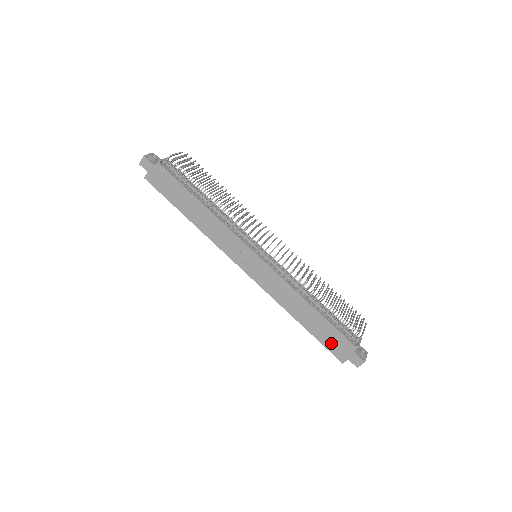
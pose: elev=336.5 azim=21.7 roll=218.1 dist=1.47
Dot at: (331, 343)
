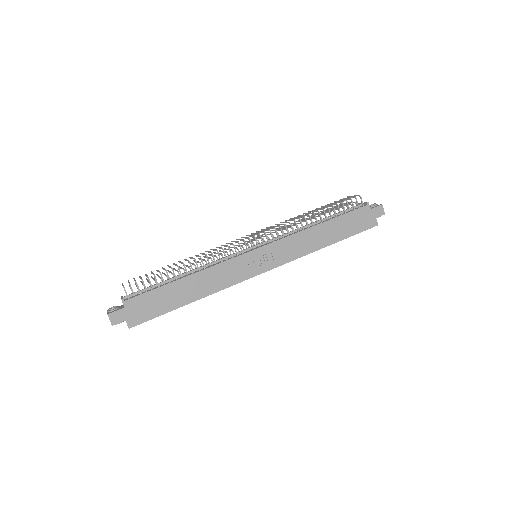
Dot at: (358, 225)
